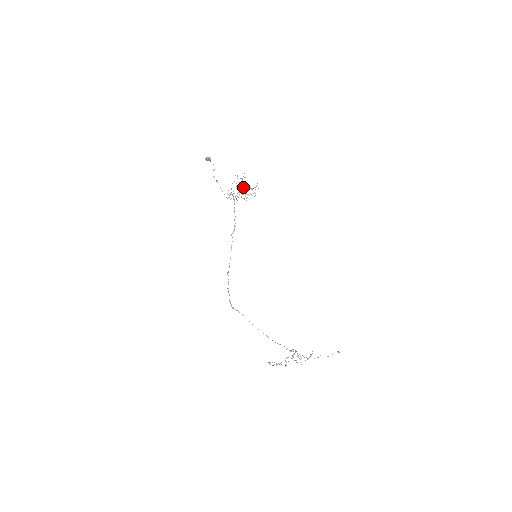
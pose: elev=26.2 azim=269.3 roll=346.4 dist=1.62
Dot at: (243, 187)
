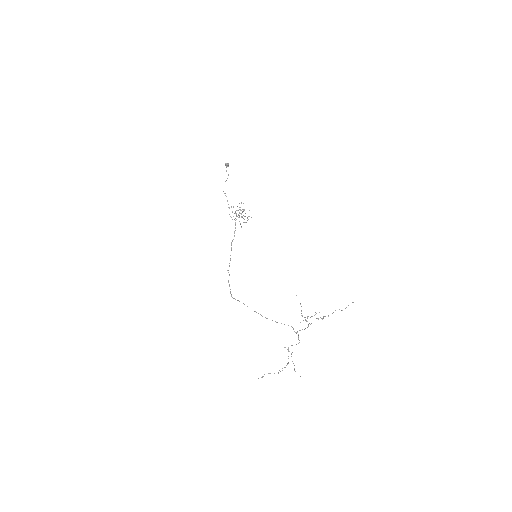
Dot at: occluded
